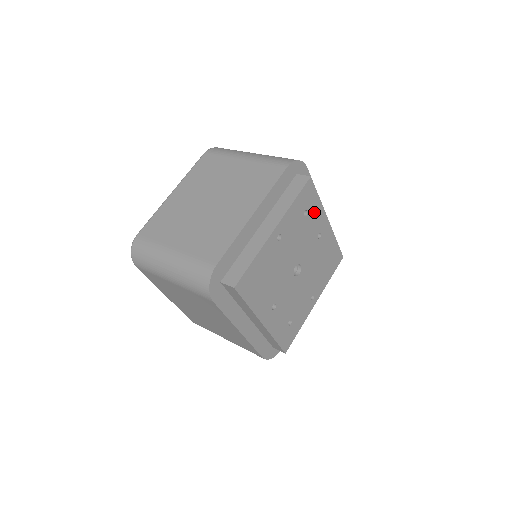
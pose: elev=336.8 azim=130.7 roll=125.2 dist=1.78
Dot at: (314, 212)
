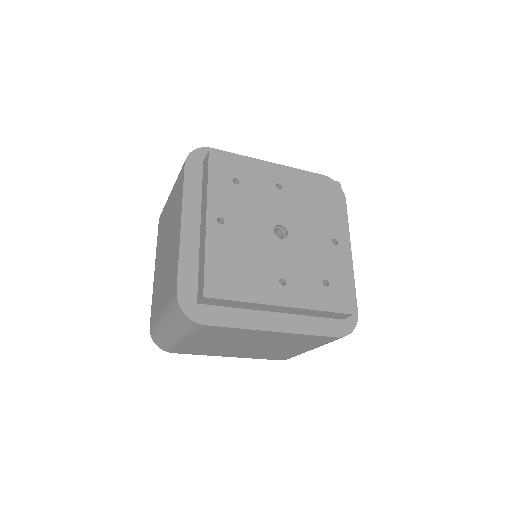
Dot at: (248, 173)
